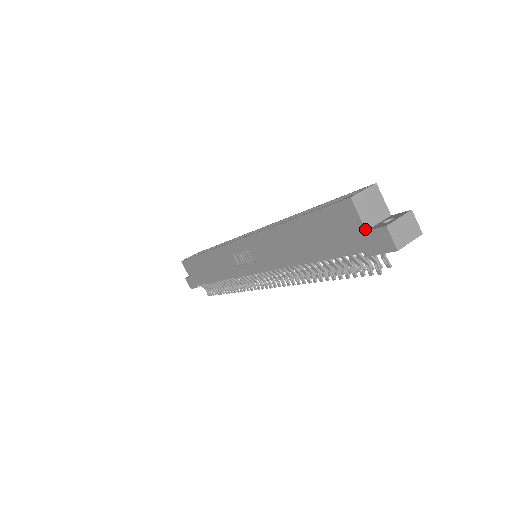
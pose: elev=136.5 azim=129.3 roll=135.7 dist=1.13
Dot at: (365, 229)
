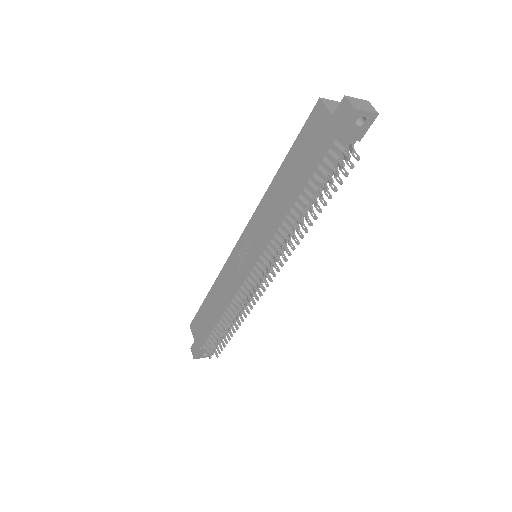
Dot at: (331, 114)
